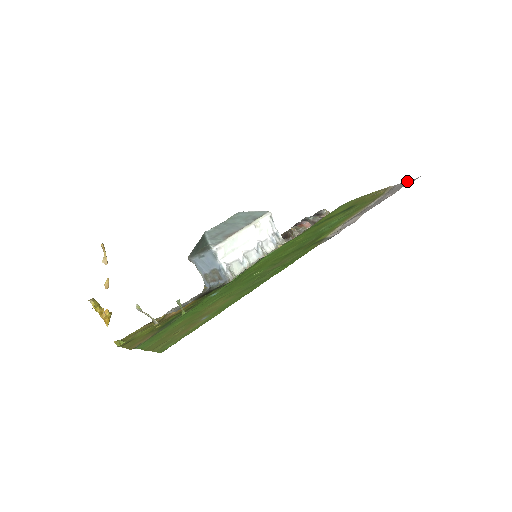
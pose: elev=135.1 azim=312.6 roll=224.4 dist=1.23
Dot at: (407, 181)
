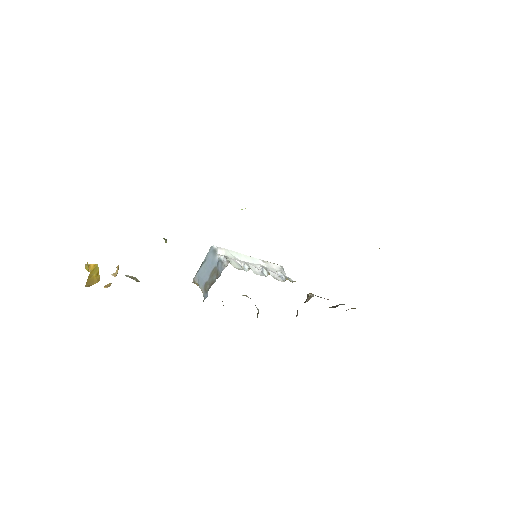
Dot at: occluded
